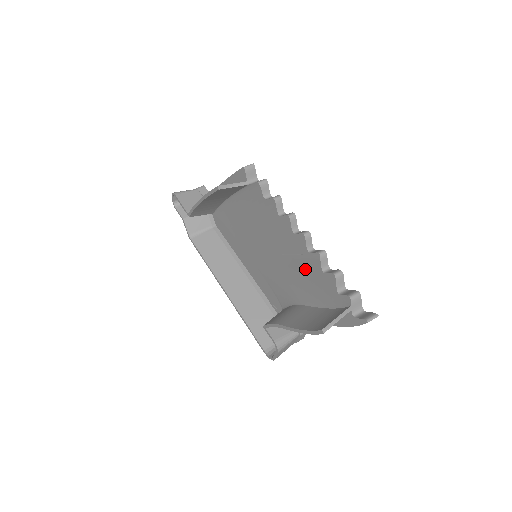
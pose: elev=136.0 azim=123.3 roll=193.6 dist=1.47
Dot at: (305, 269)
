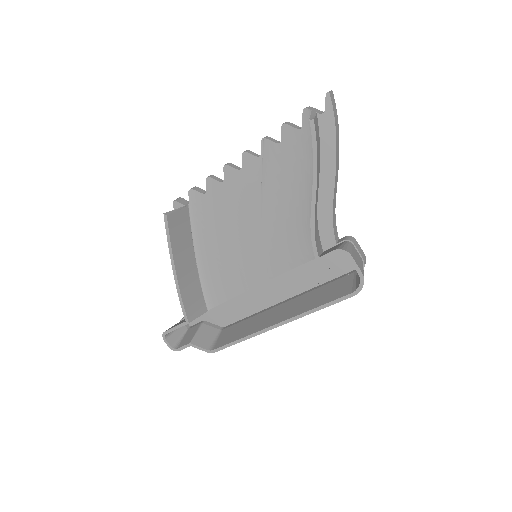
Dot at: (276, 175)
